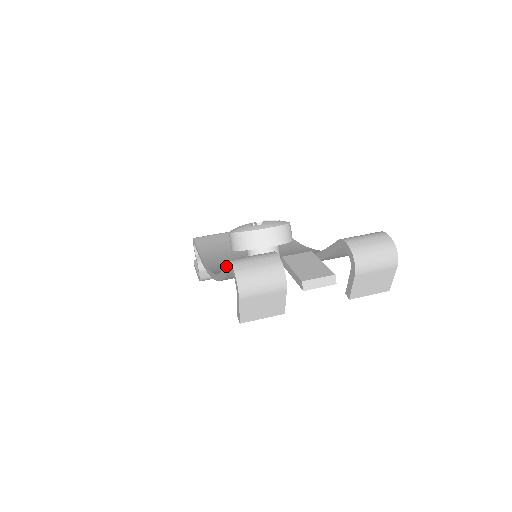
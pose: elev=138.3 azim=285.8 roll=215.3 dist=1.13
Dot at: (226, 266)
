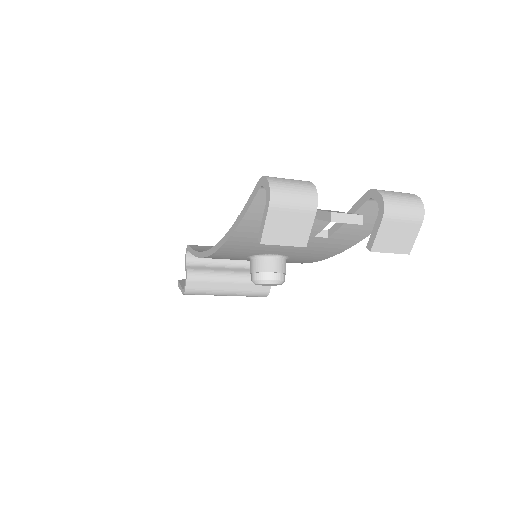
Dot at: (252, 193)
